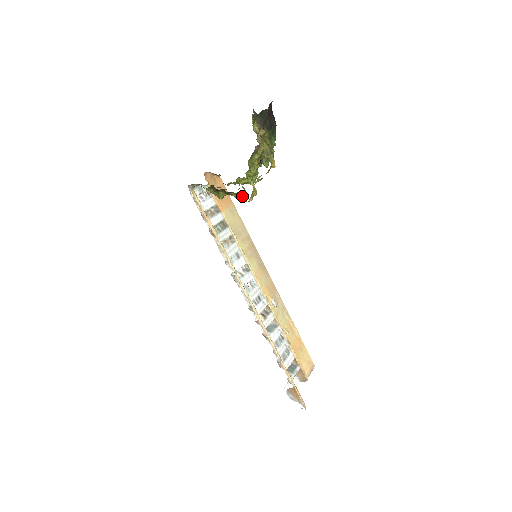
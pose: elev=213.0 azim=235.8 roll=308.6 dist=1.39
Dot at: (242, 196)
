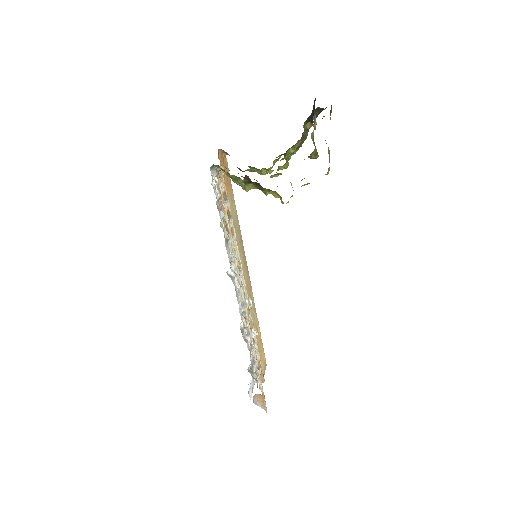
Dot at: (275, 194)
